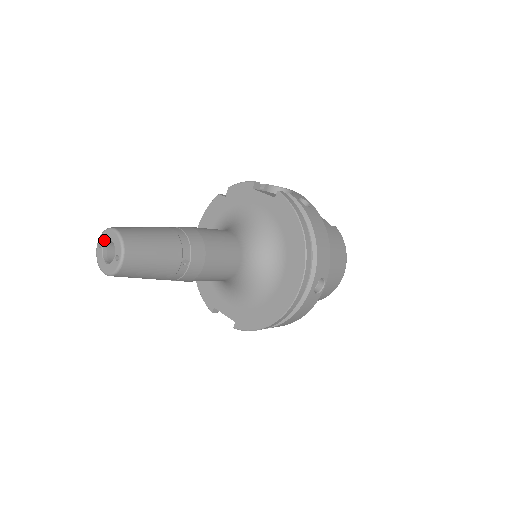
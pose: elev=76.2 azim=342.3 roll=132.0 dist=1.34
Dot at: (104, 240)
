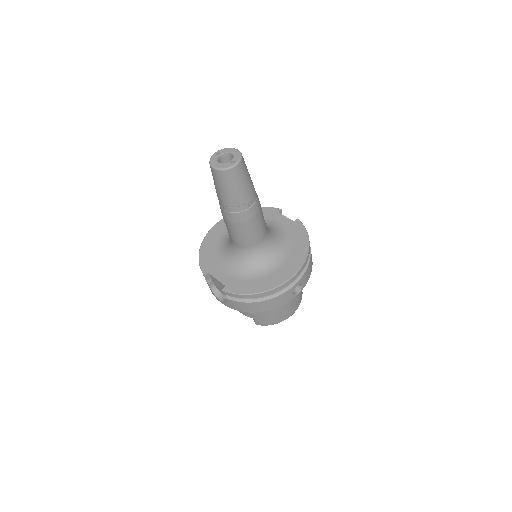
Dot at: (224, 152)
